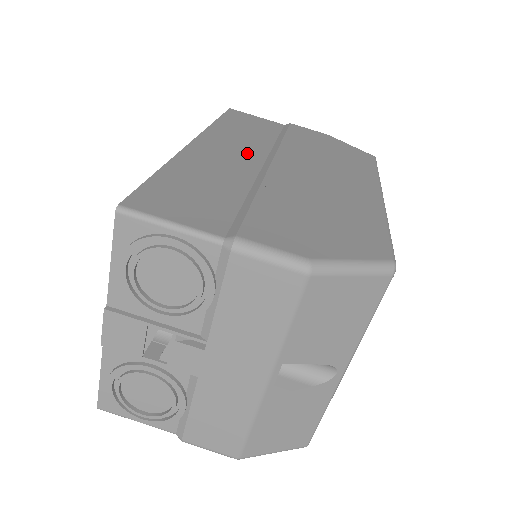
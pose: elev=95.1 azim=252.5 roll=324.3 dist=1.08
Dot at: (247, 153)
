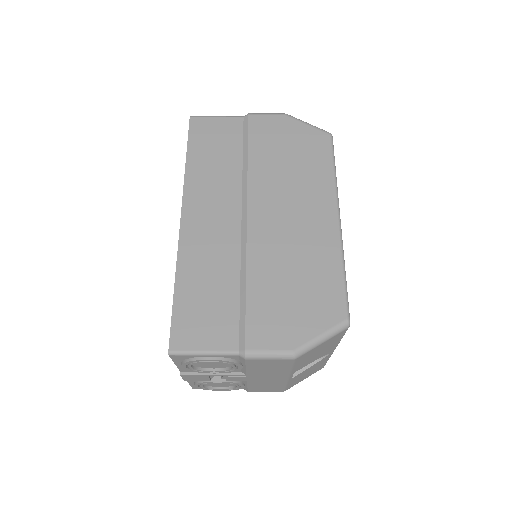
Dot at: (225, 210)
